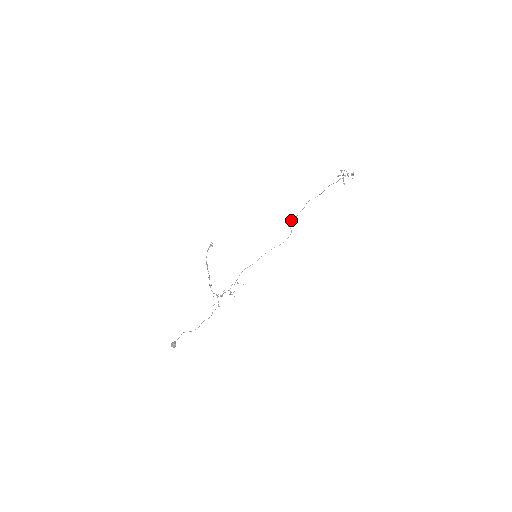
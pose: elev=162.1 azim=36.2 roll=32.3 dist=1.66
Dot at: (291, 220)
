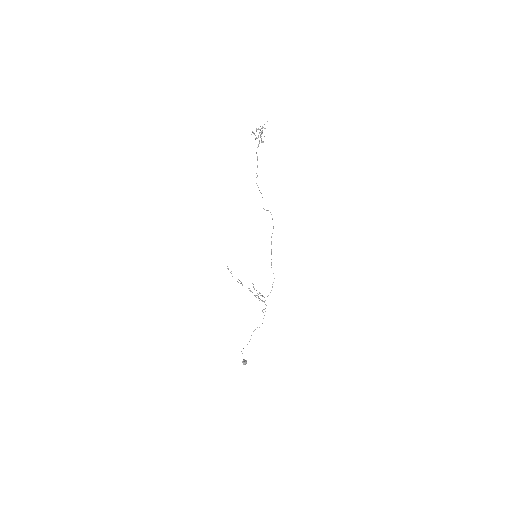
Dot at: occluded
